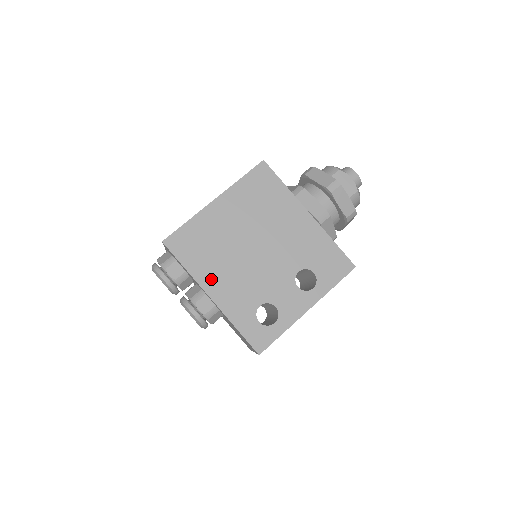
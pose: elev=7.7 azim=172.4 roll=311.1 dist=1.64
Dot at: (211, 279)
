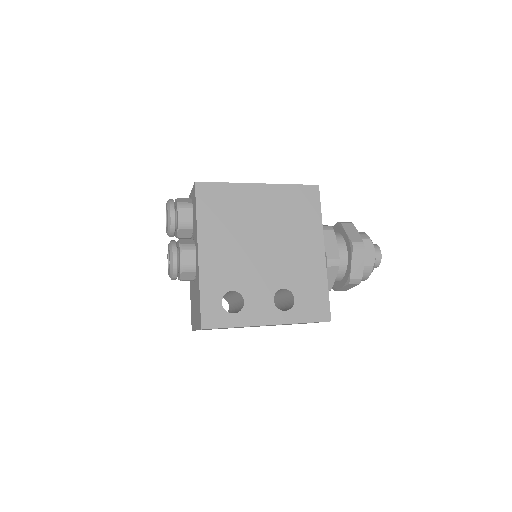
Dot at: (210, 239)
